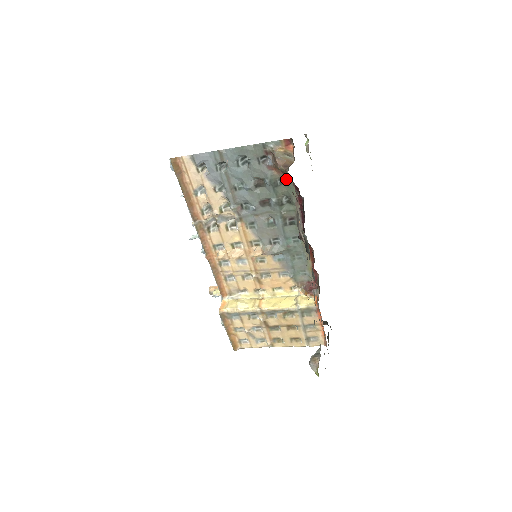
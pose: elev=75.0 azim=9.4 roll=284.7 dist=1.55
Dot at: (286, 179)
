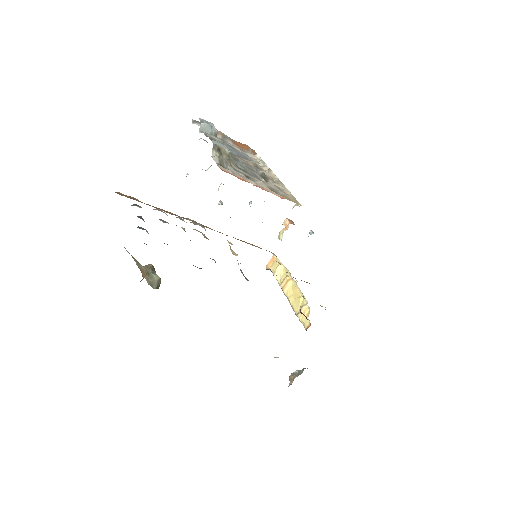
Dot at: occluded
